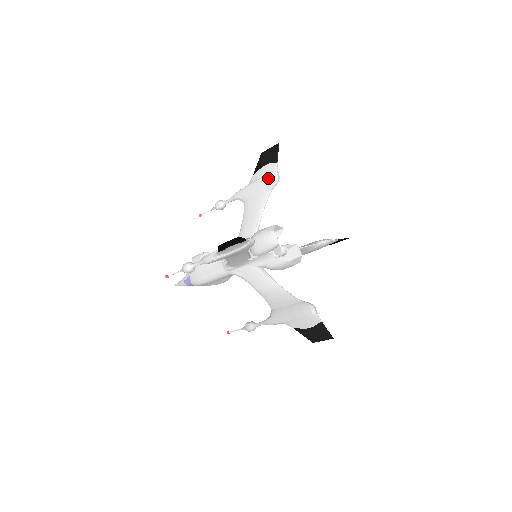
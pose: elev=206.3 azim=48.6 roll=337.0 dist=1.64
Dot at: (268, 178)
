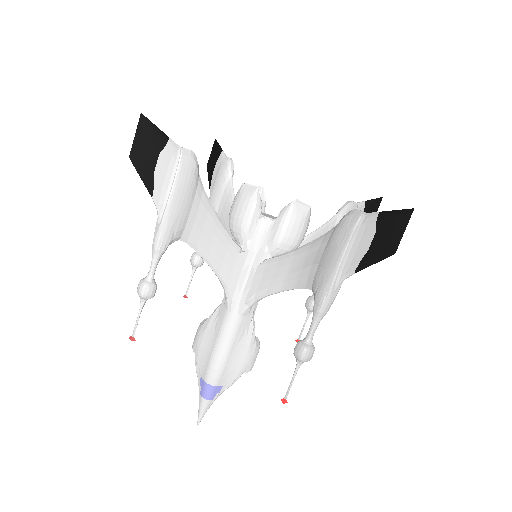
Dot at: (220, 169)
